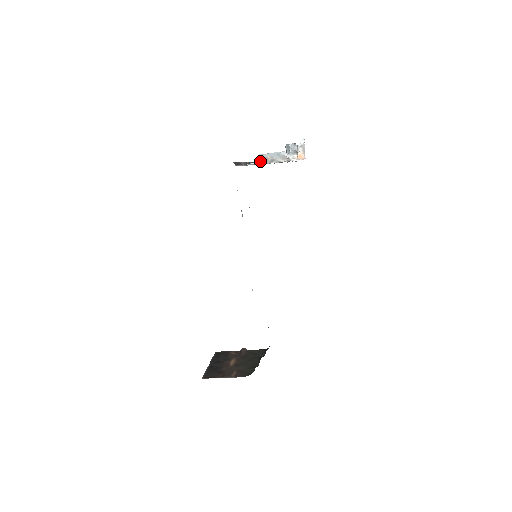
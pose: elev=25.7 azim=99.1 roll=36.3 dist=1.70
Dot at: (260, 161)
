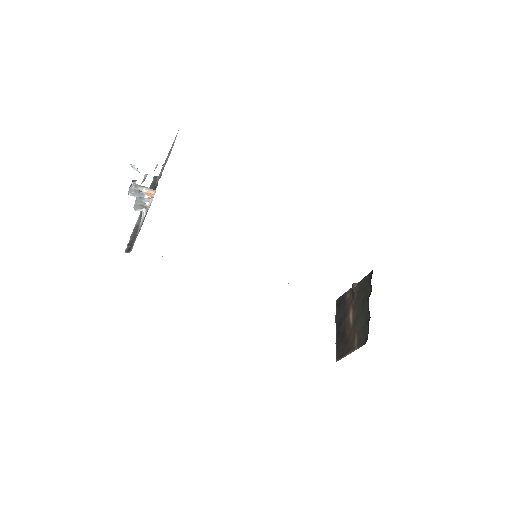
Dot at: (142, 211)
